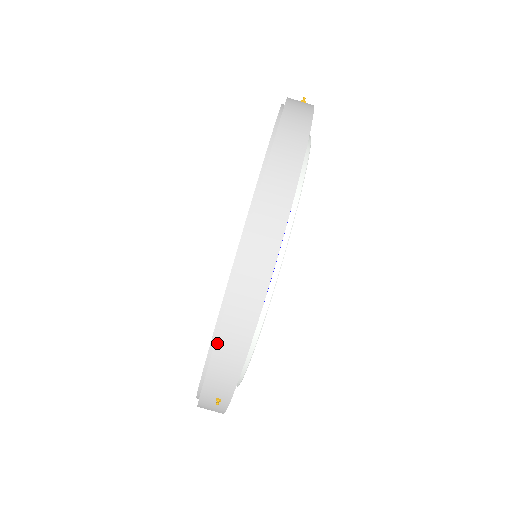
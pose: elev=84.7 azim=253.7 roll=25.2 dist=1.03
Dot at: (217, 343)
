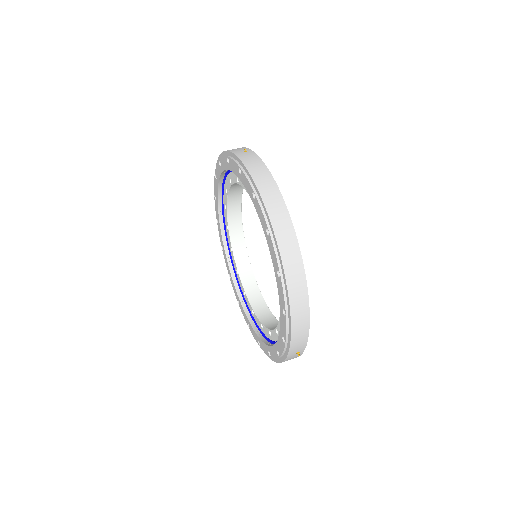
Dot at: occluded
